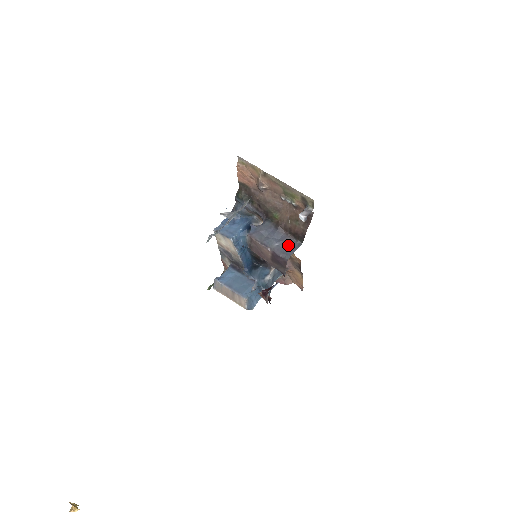
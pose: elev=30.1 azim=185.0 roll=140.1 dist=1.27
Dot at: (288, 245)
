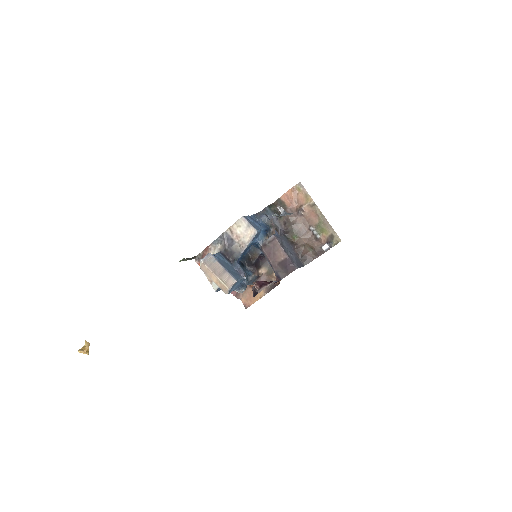
Dot at: (297, 260)
